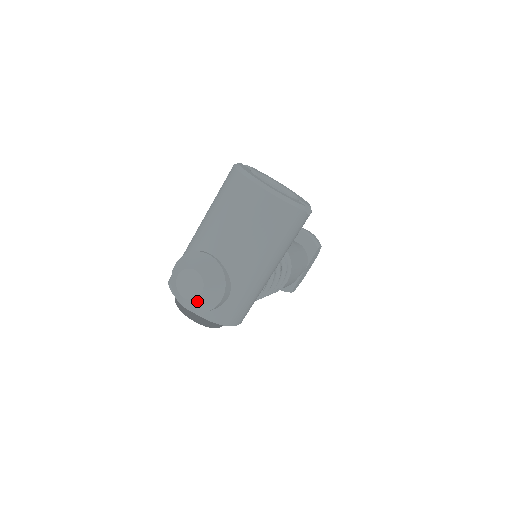
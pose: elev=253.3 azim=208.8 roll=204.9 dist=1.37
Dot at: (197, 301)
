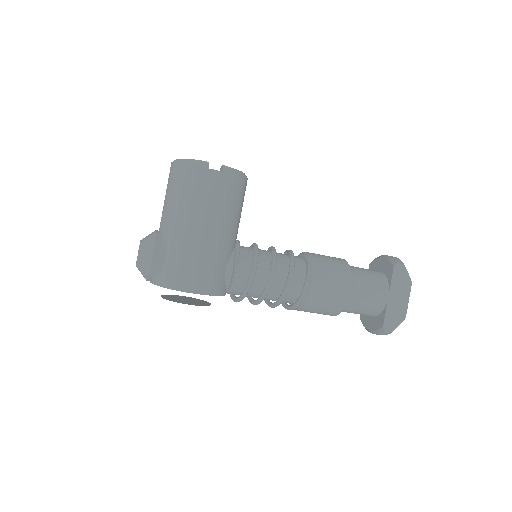
Dot at: (139, 263)
